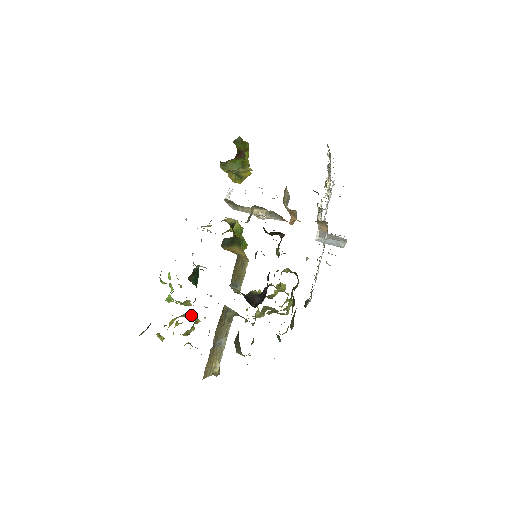
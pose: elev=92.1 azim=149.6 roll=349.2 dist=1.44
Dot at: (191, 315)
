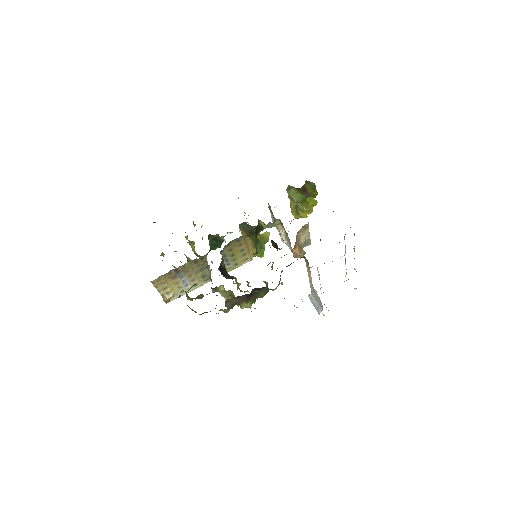
Dot at: occluded
